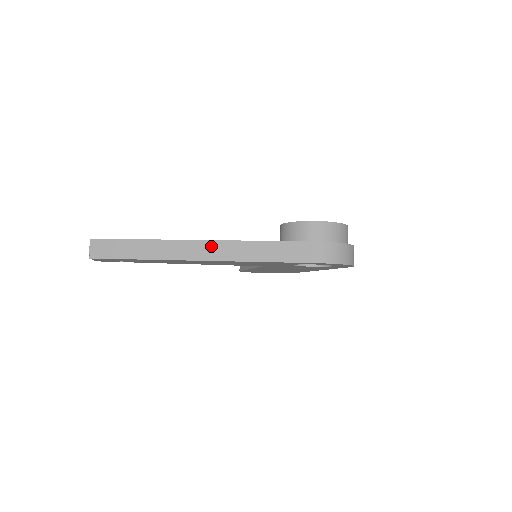
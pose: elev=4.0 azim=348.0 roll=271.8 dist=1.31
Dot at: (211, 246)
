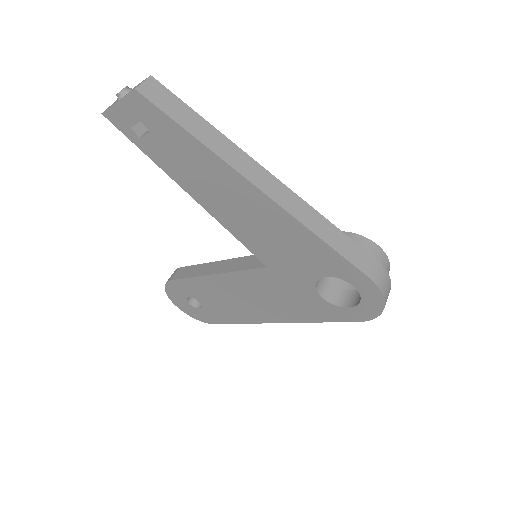
Dot at: (281, 189)
